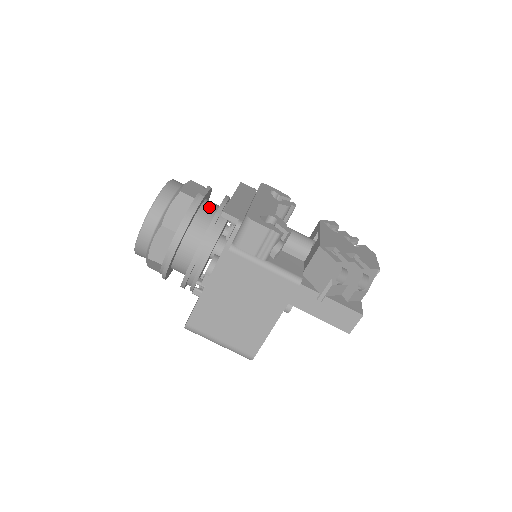
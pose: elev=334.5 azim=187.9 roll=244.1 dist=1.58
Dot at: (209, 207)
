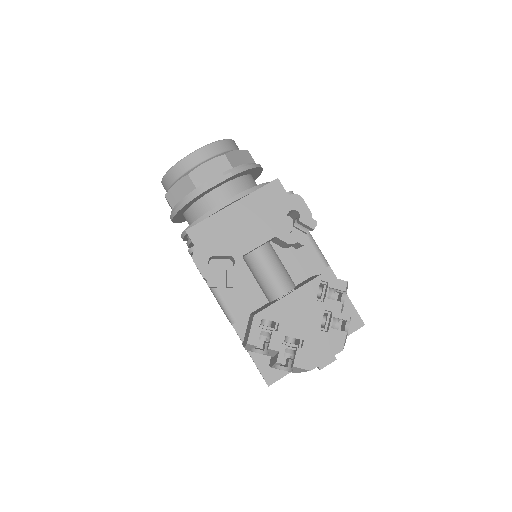
Dot at: (217, 197)
